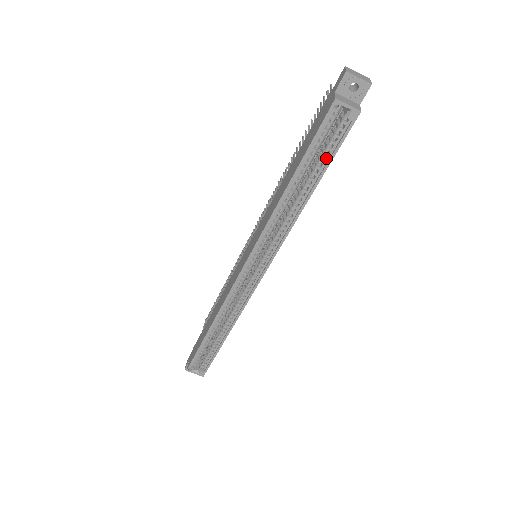
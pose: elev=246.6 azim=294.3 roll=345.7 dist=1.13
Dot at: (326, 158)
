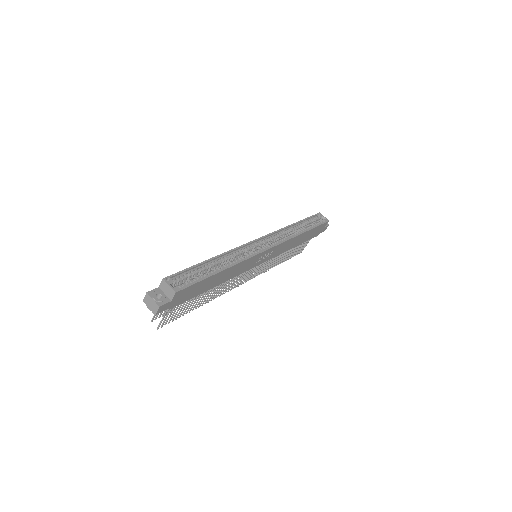
Dot at: (313, 226)
